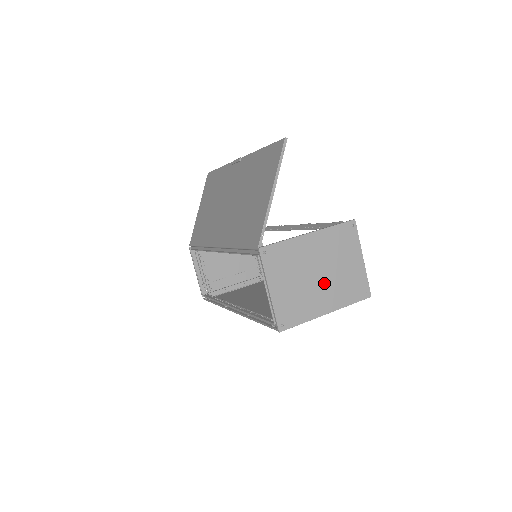
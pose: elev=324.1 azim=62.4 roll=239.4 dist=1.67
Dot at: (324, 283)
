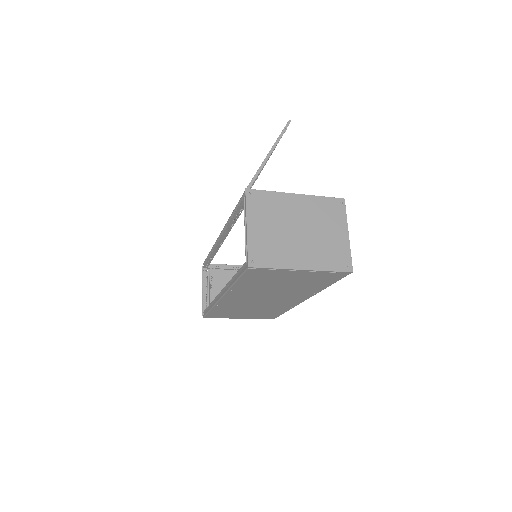
Dot at: (304, 241)
